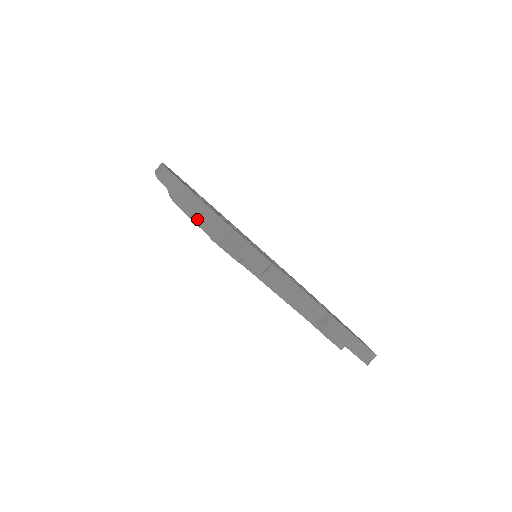
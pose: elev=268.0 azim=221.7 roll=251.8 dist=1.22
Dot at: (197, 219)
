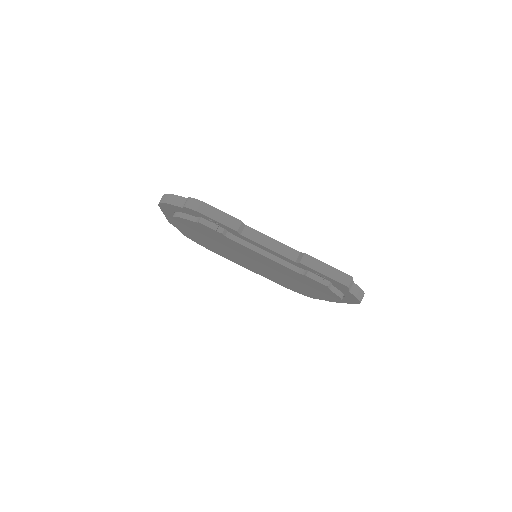
Dot at: (188, 217)
